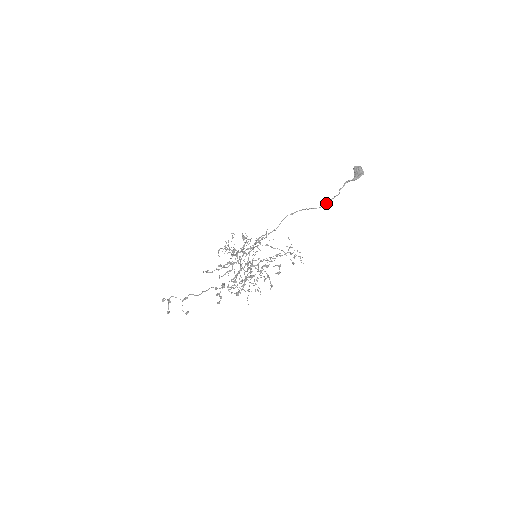
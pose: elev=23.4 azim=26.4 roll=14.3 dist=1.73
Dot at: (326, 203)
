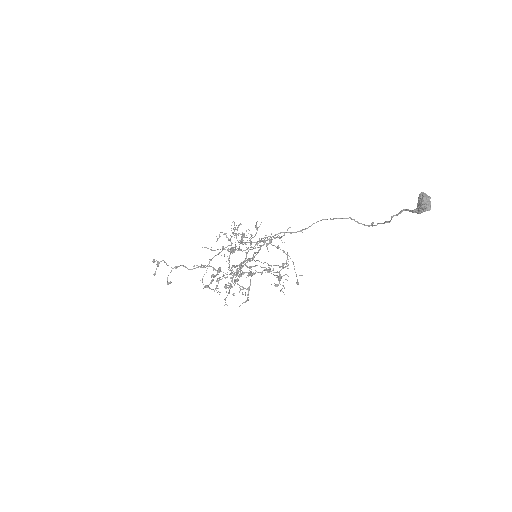
Dot at: occluded
